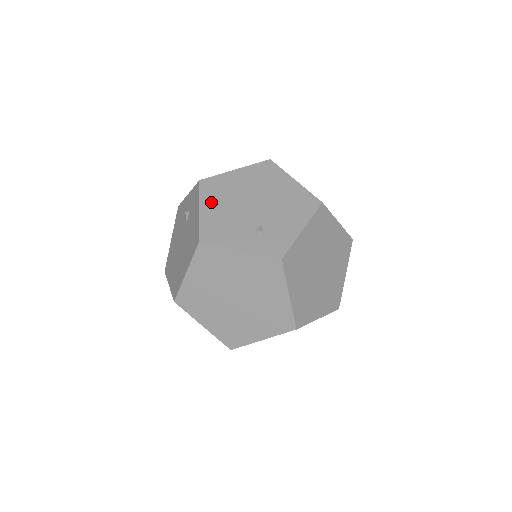
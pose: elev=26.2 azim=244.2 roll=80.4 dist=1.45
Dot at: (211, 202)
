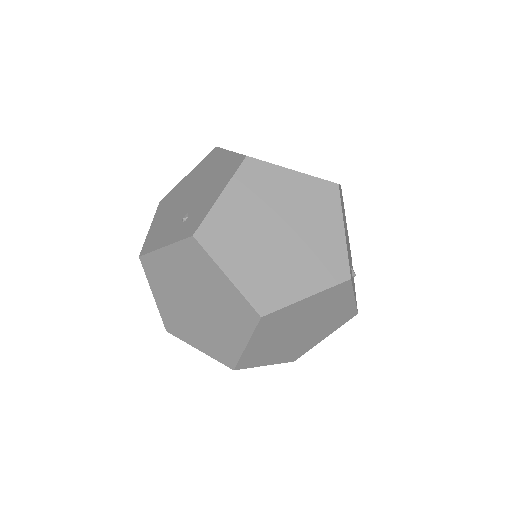
Dot at: (160, 215)
